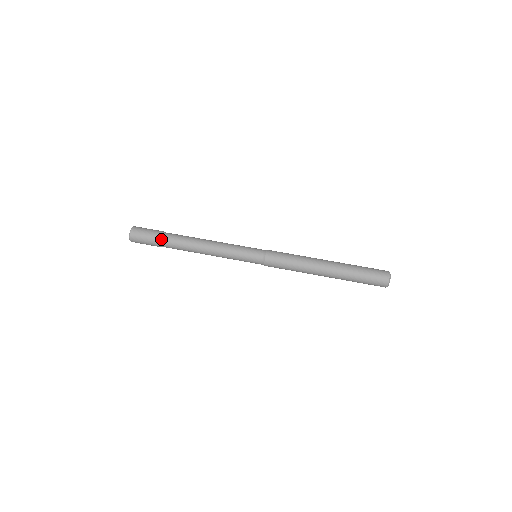
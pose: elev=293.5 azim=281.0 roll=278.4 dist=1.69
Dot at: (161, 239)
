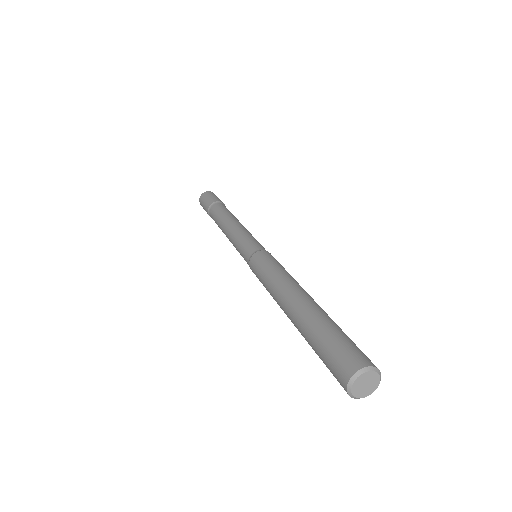
Dot at: (221, 202)
